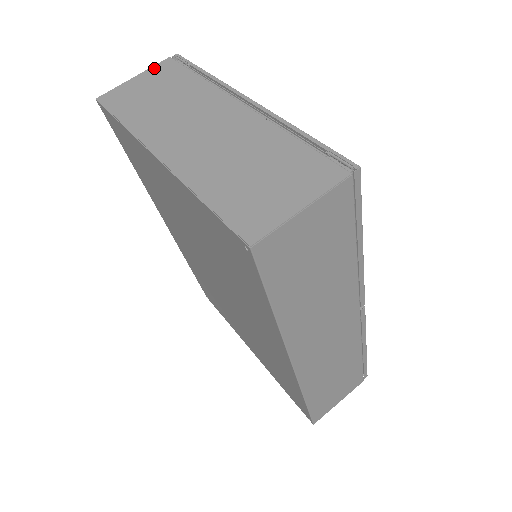
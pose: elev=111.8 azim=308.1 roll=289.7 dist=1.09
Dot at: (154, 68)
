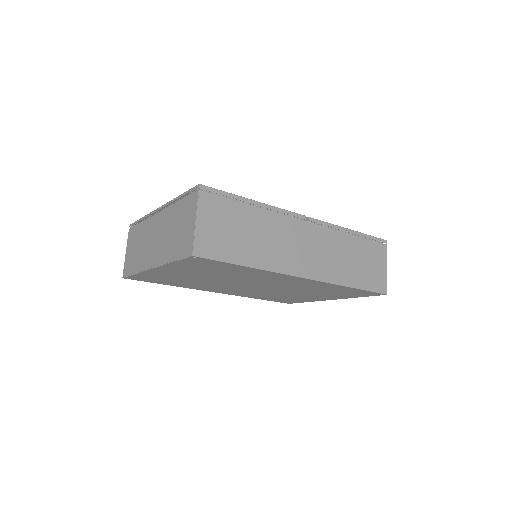
Dot at: (128, 241)
